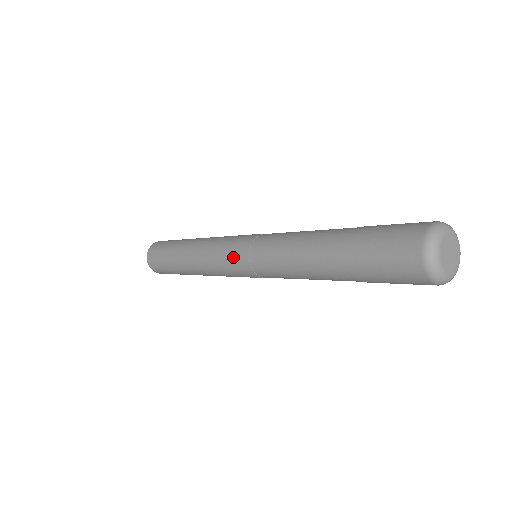
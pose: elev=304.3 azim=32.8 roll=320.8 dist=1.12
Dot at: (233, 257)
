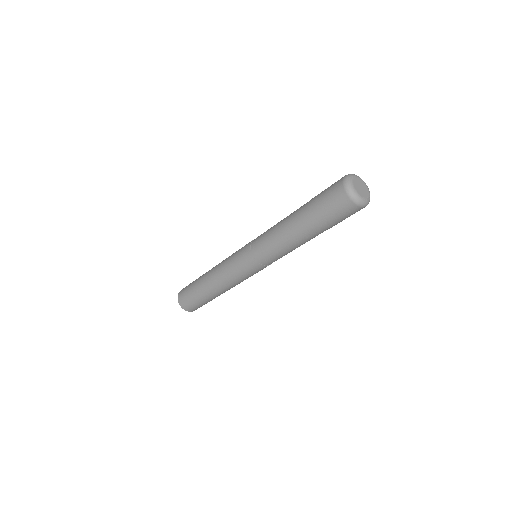
Dot at: (240, 257)
